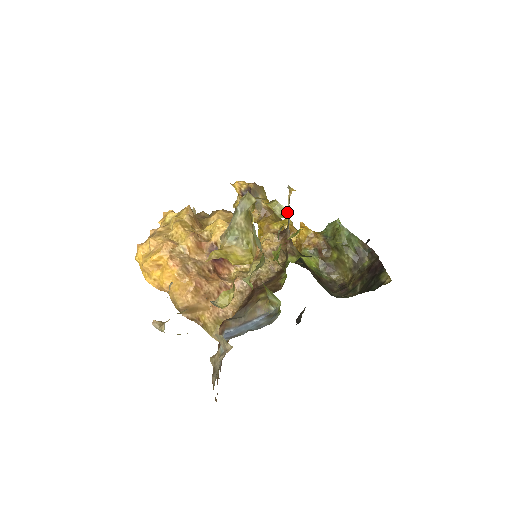
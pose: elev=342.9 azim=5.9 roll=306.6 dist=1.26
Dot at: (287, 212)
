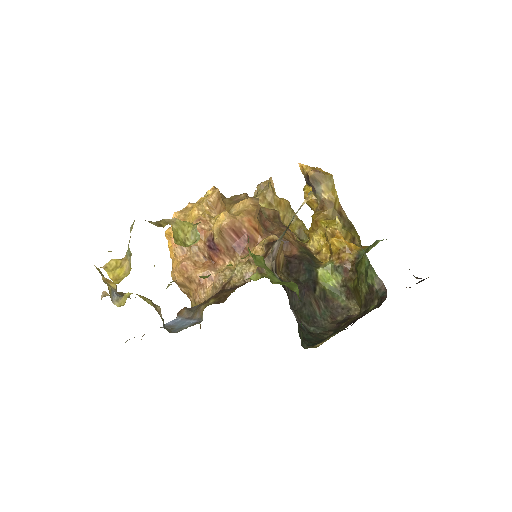
Dot at: (197, 240)
